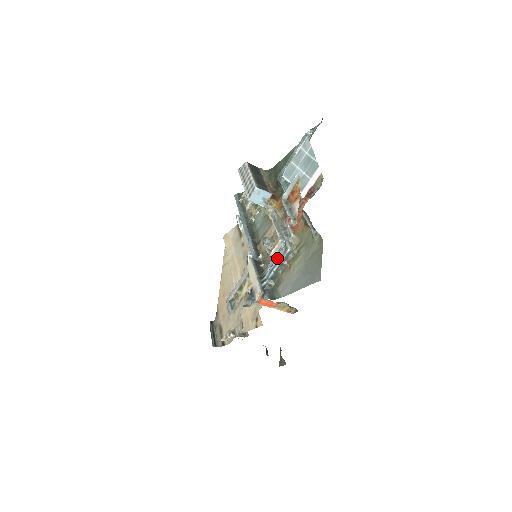
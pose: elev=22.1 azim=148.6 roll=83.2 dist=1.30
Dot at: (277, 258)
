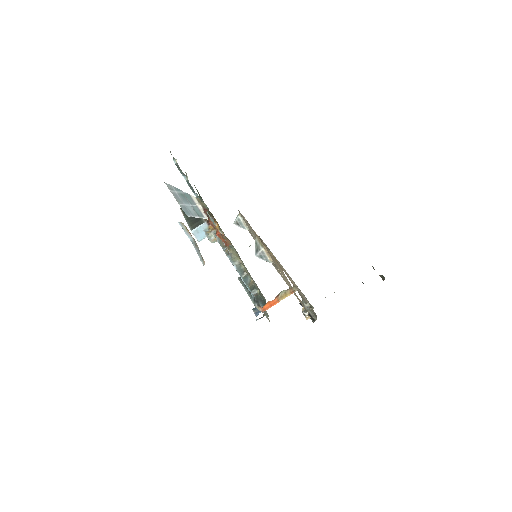
Dot at: occluded
